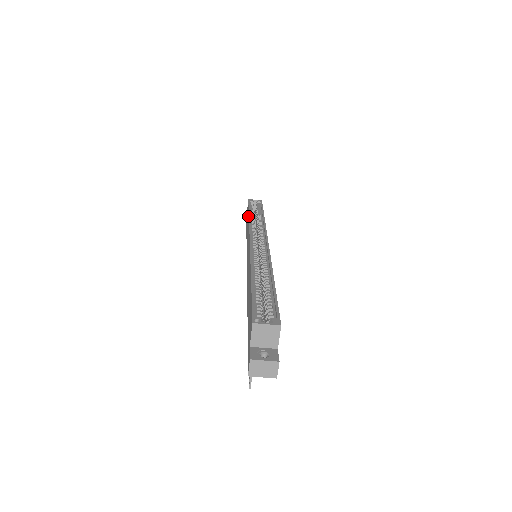
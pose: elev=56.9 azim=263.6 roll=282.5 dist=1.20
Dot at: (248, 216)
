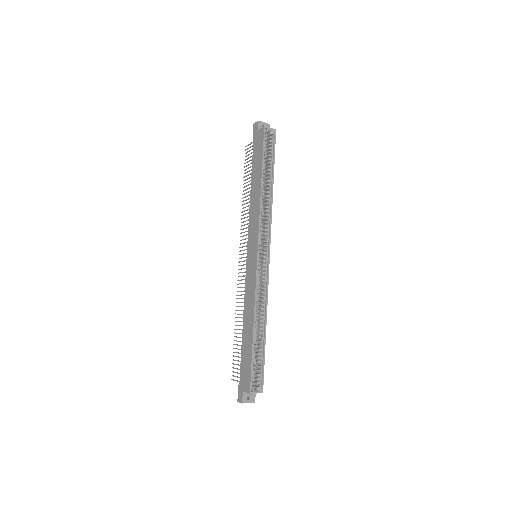
Dot at: (260, 182)
